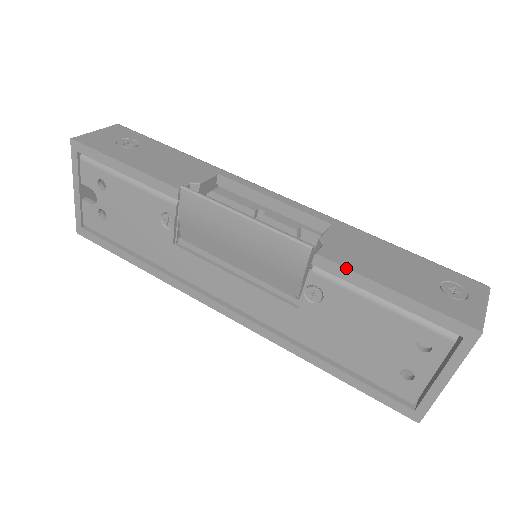
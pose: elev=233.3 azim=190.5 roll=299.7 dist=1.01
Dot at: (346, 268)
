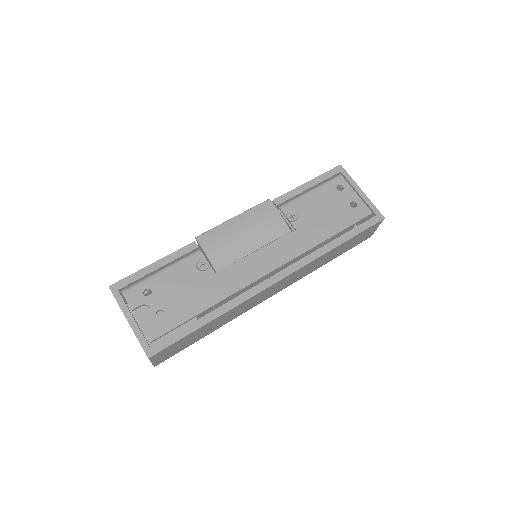
Dot at: (287, 193)
